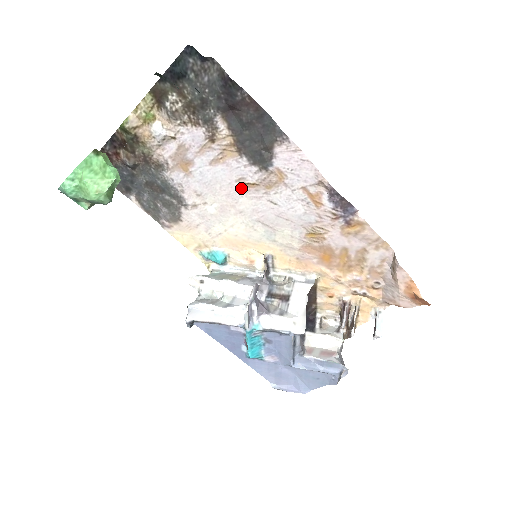
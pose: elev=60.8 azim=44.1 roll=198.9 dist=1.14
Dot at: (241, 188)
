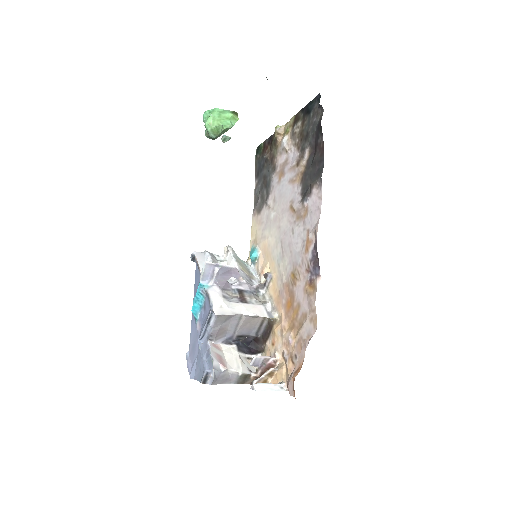
Dot at: (289, 209)
